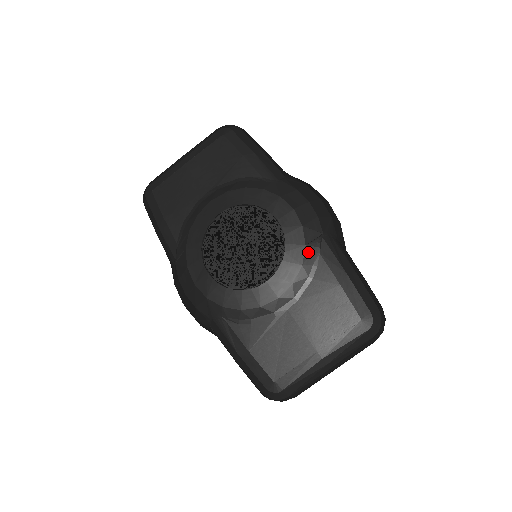
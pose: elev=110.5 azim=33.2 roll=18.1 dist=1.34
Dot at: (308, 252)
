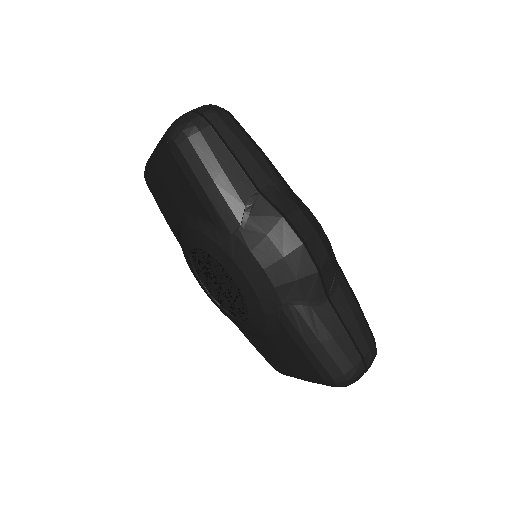
Dot at: (268, 318)
